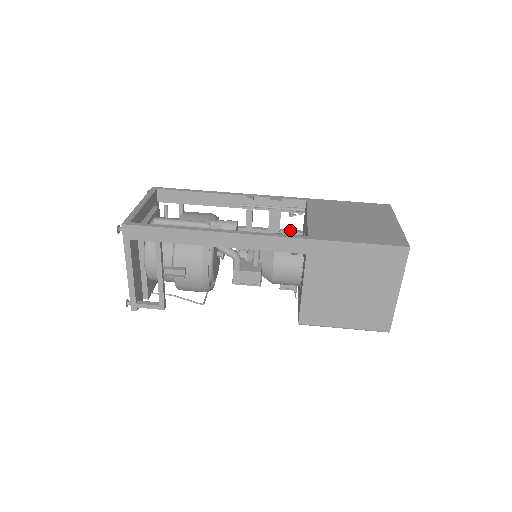
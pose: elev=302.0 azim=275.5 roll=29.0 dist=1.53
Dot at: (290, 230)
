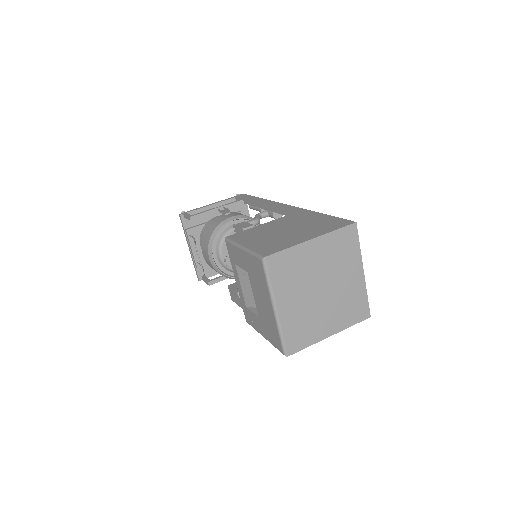
Dot at: occluded
